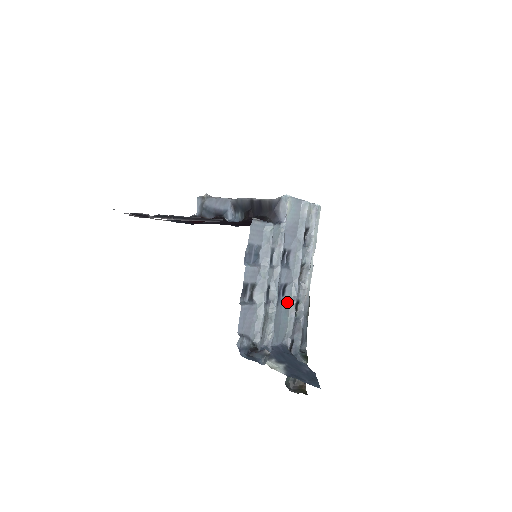
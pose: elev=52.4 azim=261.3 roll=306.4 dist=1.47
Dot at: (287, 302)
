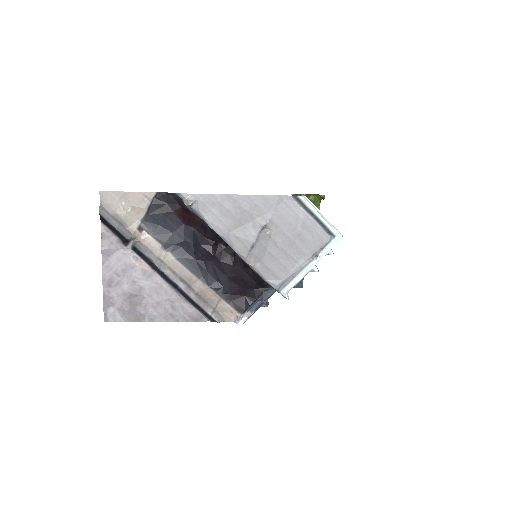
Dot at: occluded
